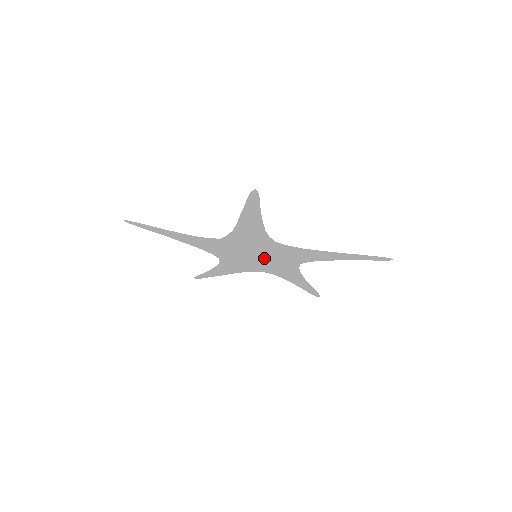
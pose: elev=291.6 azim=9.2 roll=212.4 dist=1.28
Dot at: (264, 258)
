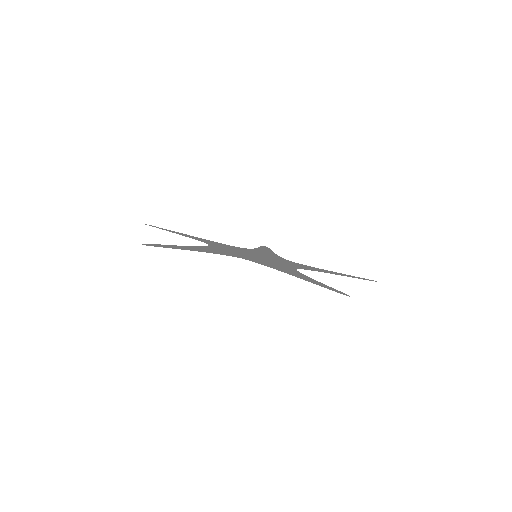
Dot at: (261, 256)
